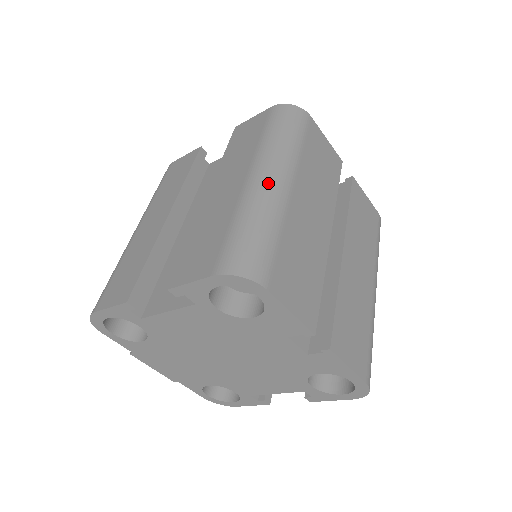
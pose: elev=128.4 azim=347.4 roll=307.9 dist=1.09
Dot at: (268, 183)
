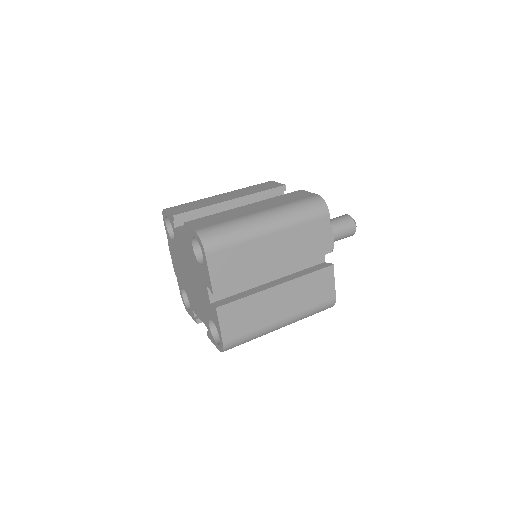
Dot at: (261, 221)
